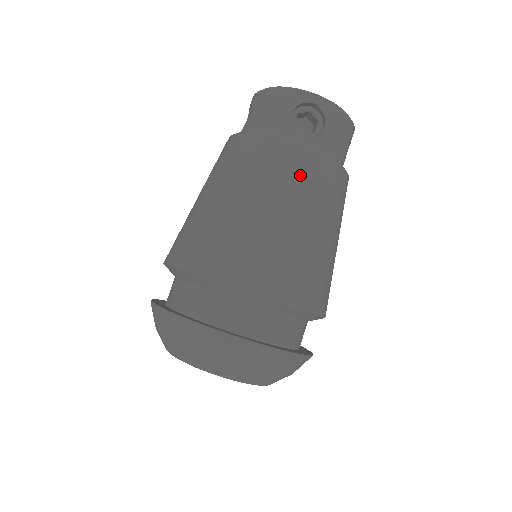
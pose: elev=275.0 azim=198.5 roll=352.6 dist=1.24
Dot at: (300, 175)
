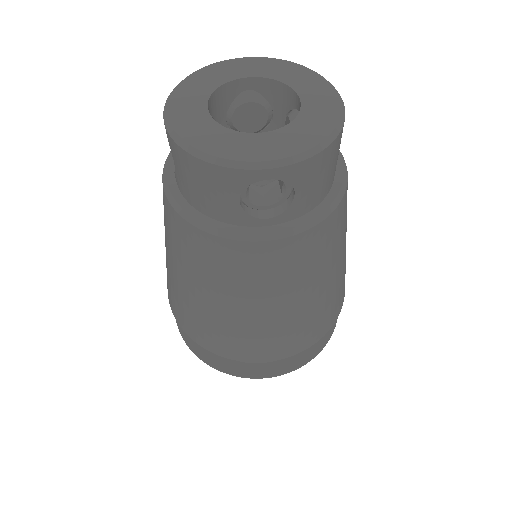
Dot at: (280, 270)
